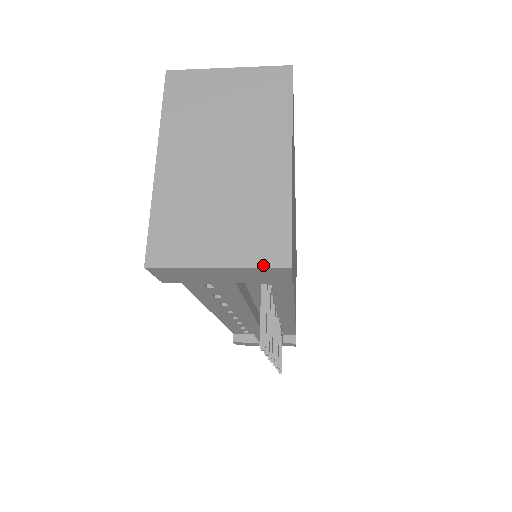
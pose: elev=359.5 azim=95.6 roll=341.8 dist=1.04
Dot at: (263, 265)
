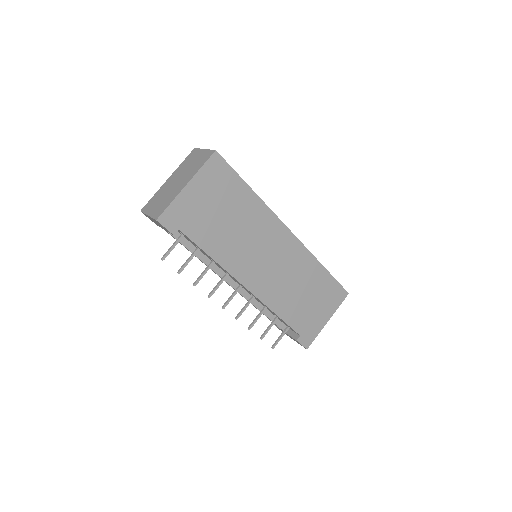
Dot at: (153, 217)
